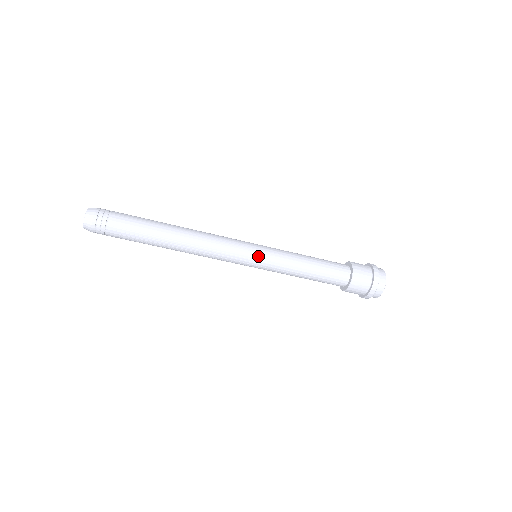
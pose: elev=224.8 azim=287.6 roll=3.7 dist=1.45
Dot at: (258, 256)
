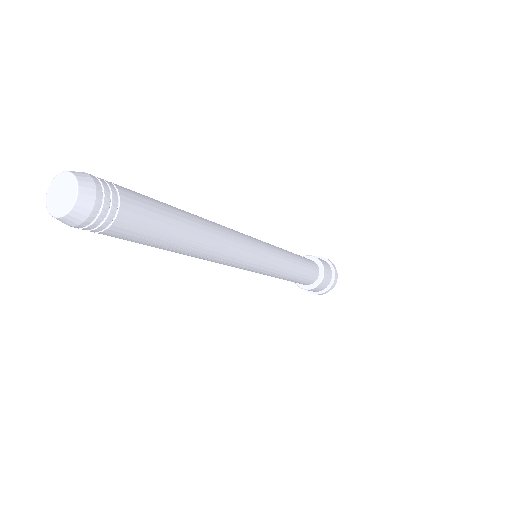
Dot at: (270, 256)
